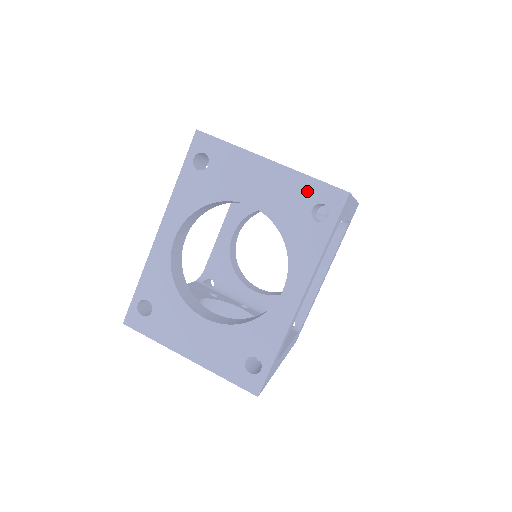
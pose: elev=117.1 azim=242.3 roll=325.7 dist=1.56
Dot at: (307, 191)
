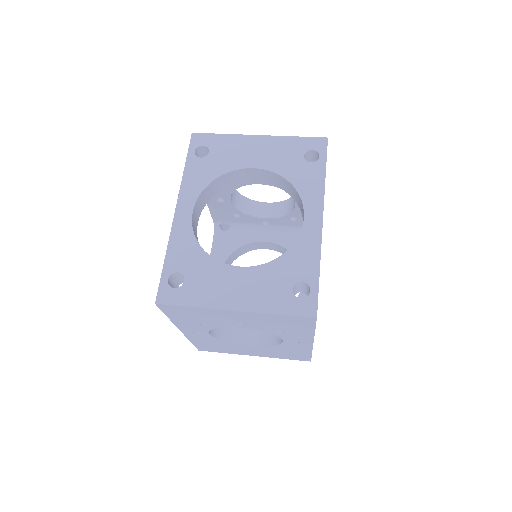
Dot at: (295, 146)
